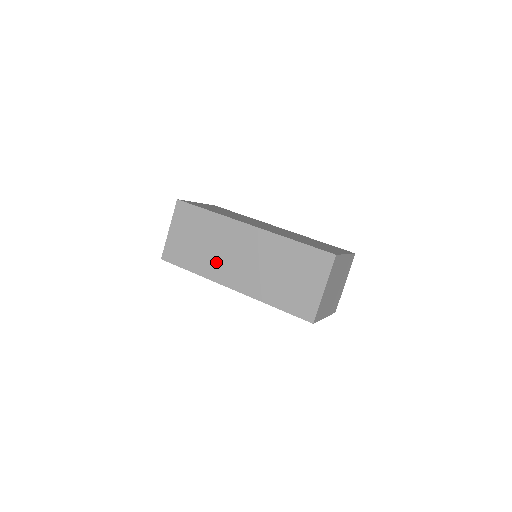
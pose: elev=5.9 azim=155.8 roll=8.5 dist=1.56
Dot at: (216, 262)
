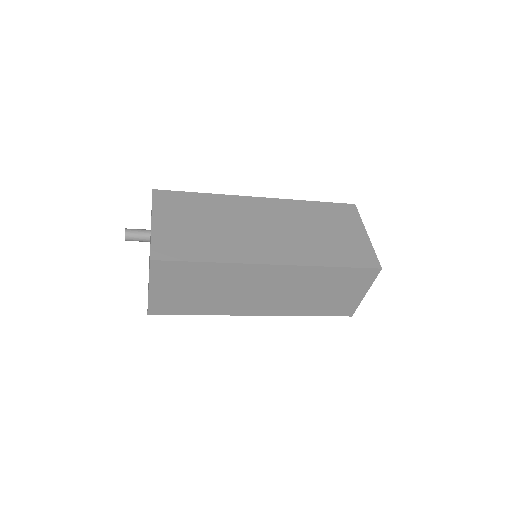
Dot at: (231, 302)
